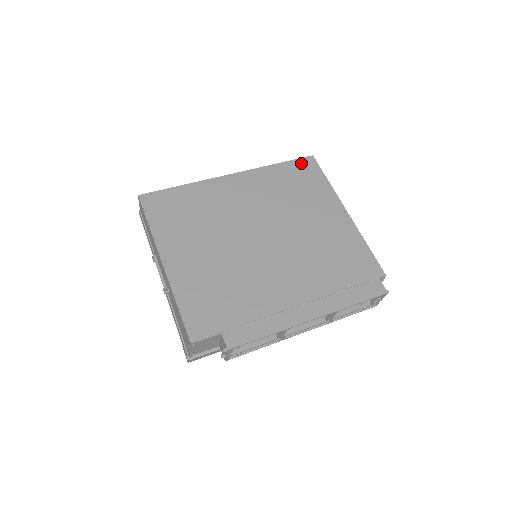
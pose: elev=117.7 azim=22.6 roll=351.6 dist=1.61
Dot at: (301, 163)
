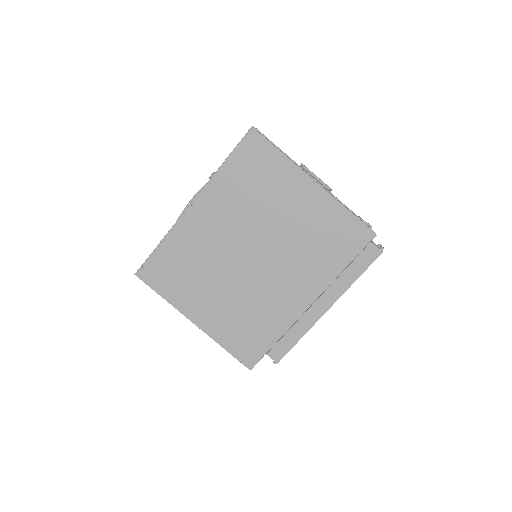
Dot at: (245, 147)
